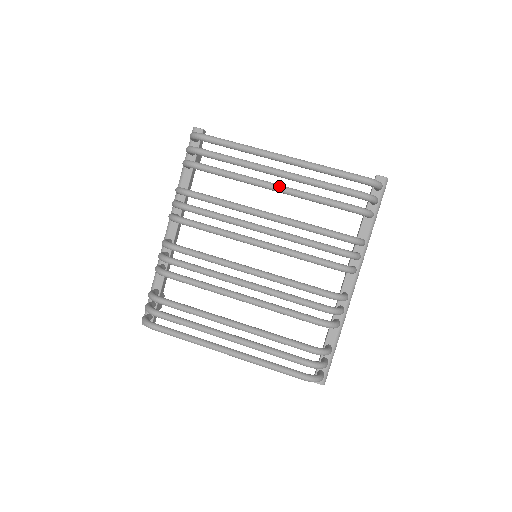
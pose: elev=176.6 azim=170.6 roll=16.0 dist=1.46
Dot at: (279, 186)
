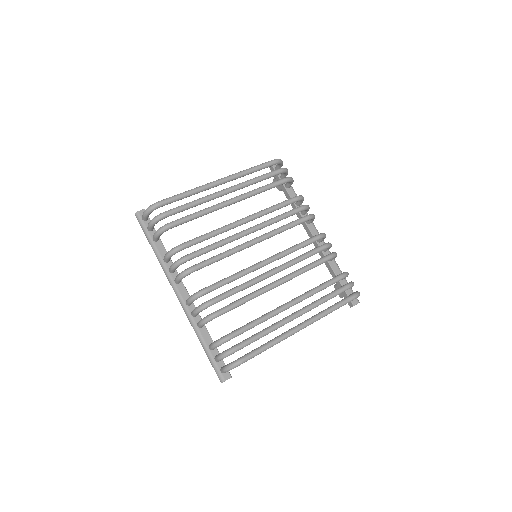
Dot at: (235, 198)
